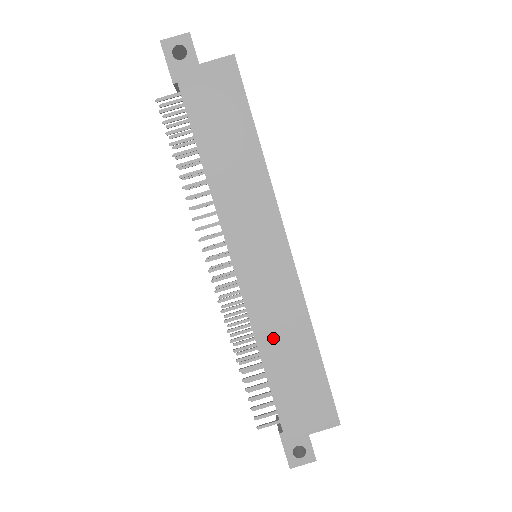
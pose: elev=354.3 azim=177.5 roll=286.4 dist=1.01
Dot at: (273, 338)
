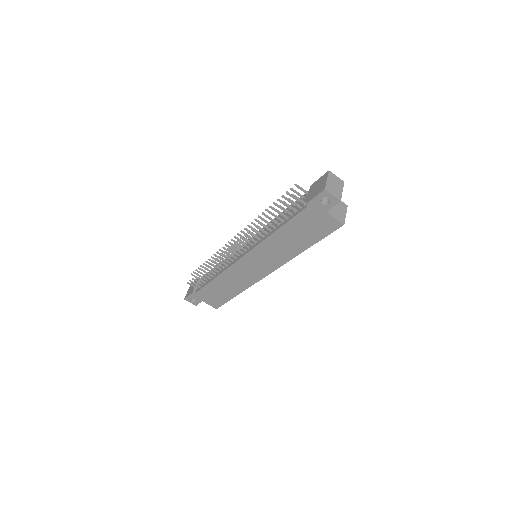
Dot at: (226, 280)
